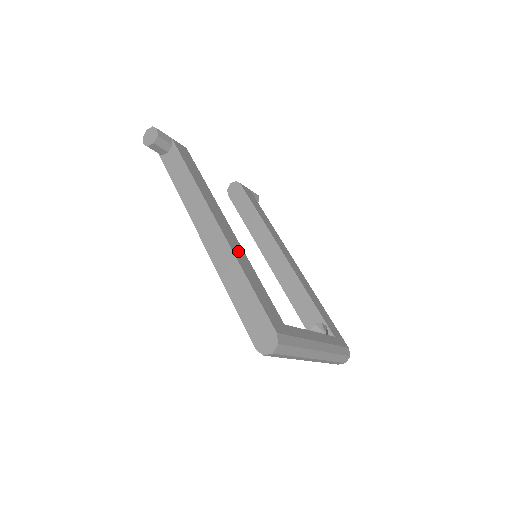
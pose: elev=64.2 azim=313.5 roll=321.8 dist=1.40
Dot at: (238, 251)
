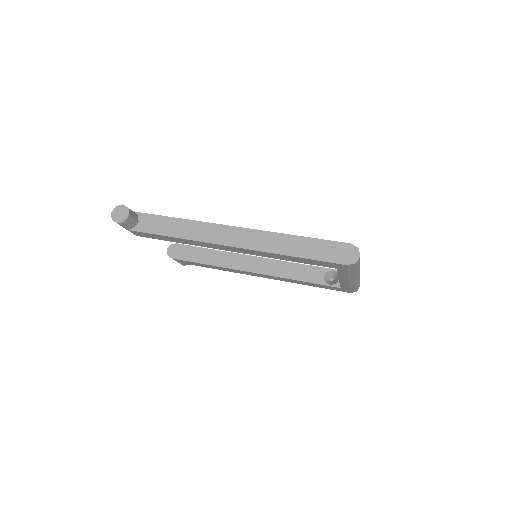
Dot at: occluded
